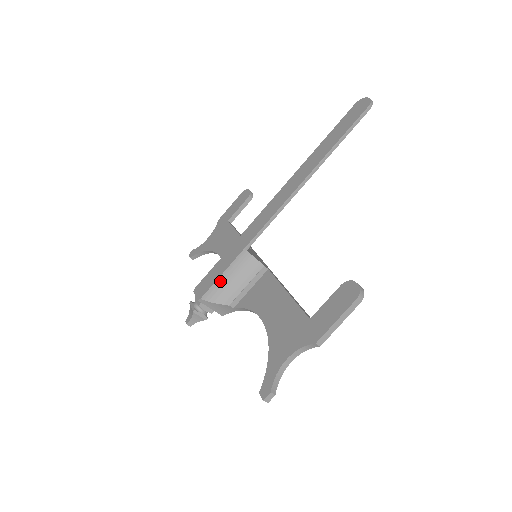
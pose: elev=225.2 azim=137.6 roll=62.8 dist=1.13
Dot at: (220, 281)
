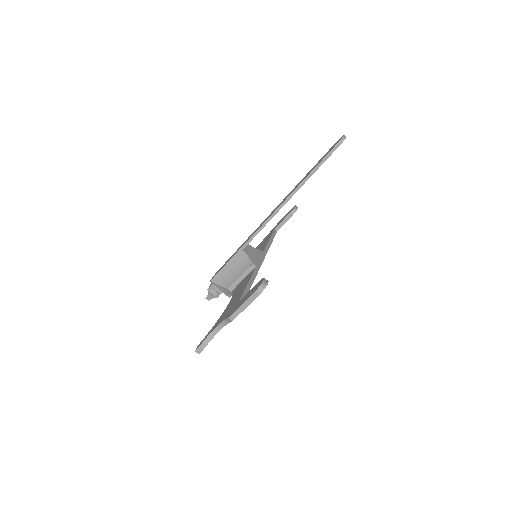
Dot at: (224, 270)
